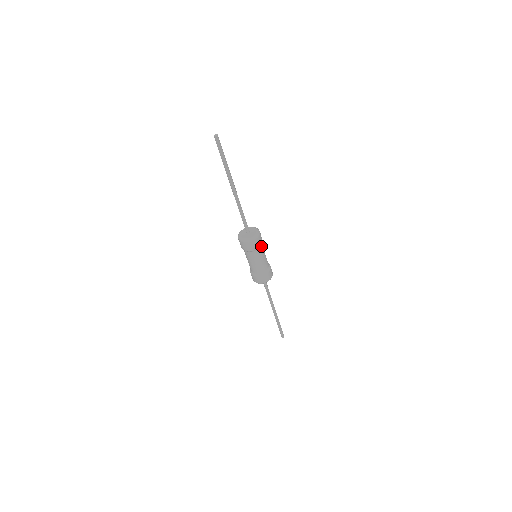
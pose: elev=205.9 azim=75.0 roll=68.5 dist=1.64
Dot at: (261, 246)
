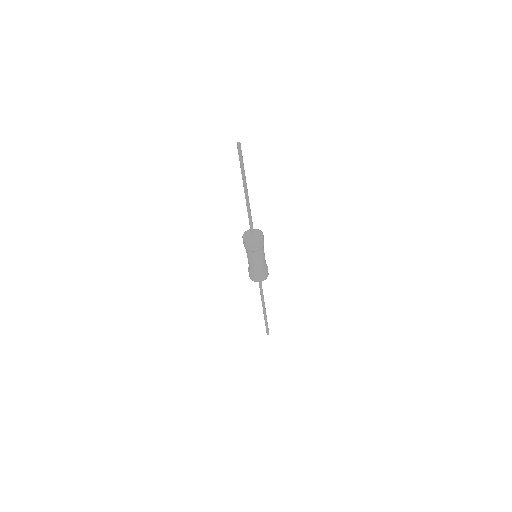
Dot at: (261, 249)
